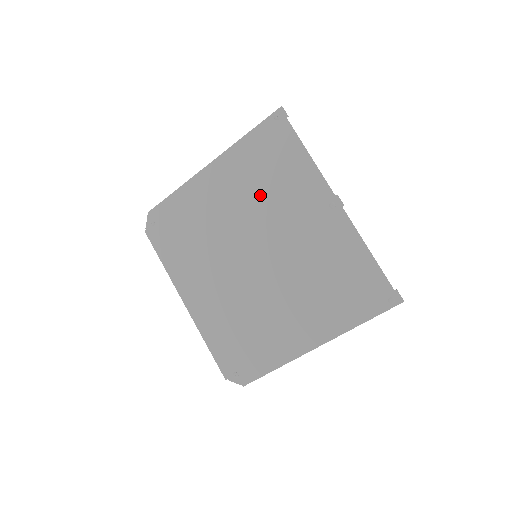
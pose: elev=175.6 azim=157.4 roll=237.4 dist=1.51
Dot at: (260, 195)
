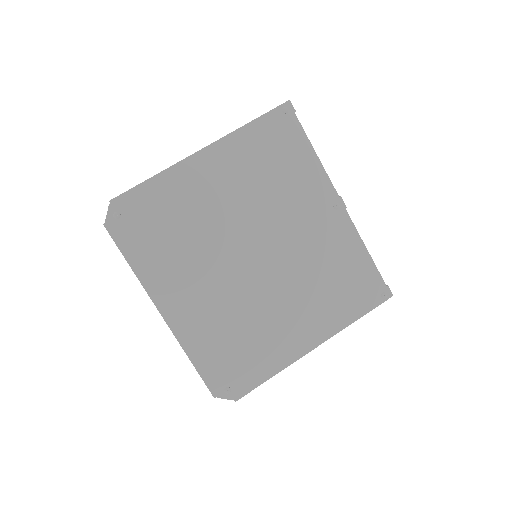
Dot at: (263, 190)
